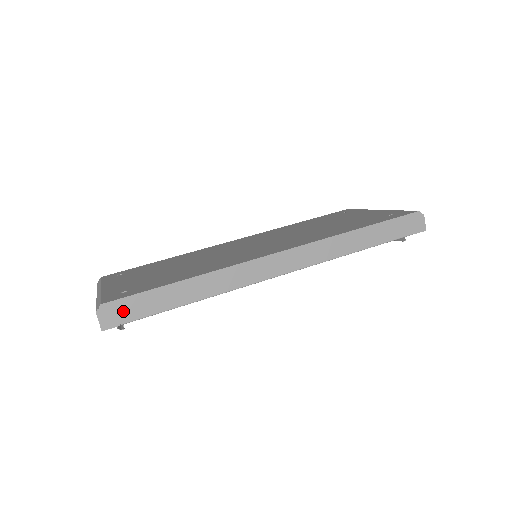
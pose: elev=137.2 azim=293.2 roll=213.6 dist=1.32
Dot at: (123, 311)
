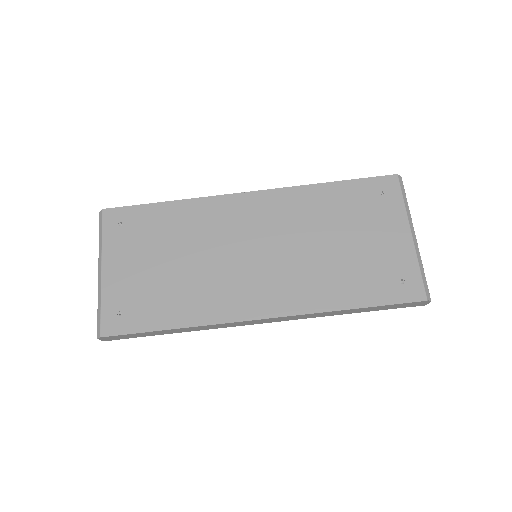
Dot at: (119, 337)
